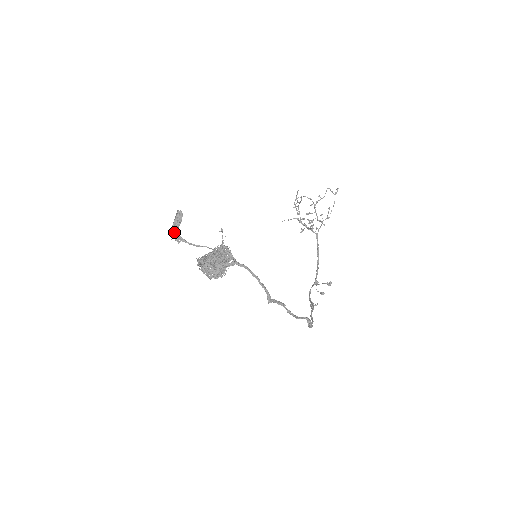
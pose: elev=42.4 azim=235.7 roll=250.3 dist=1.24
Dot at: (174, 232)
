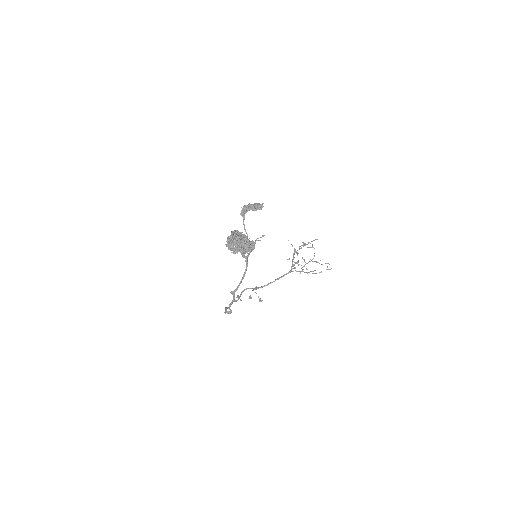
Dot at: (246, 209)
